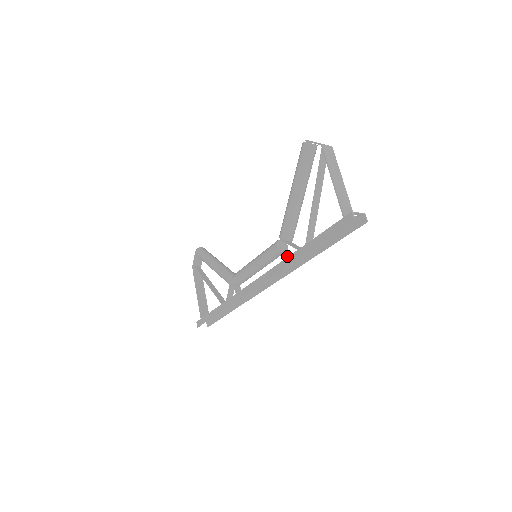
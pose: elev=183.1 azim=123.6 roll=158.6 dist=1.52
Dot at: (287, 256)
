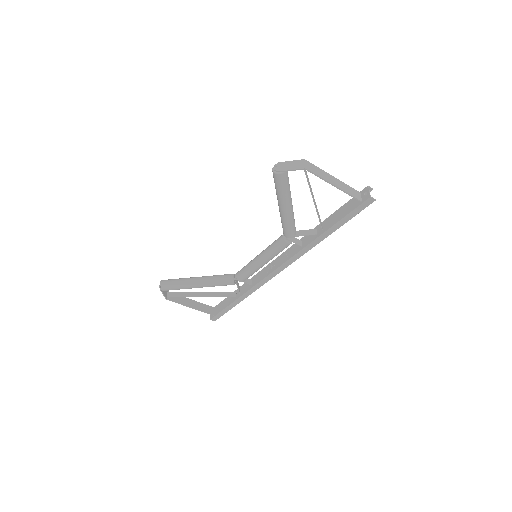
Dot at: (297, 241)
